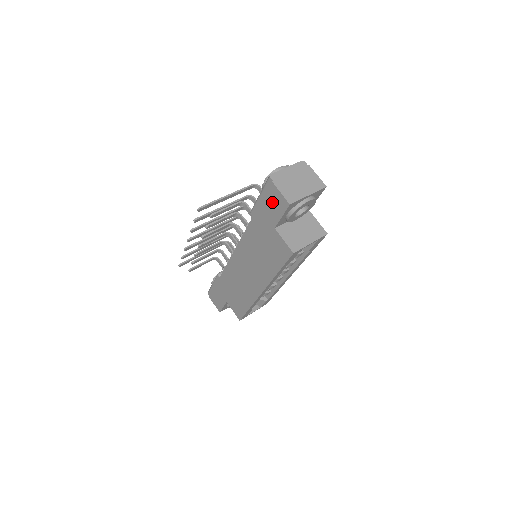
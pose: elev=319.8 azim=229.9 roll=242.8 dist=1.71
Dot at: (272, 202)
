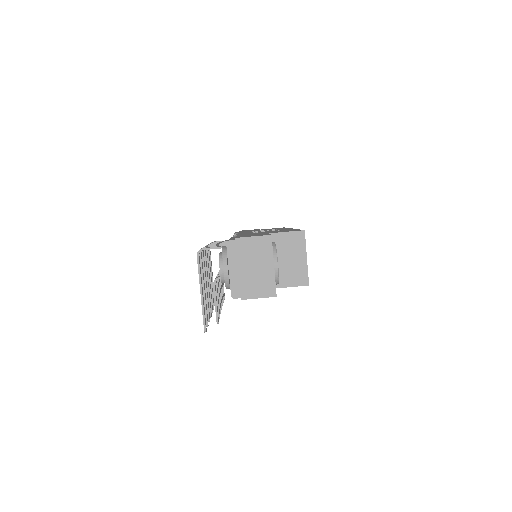
Dot at: occluded
